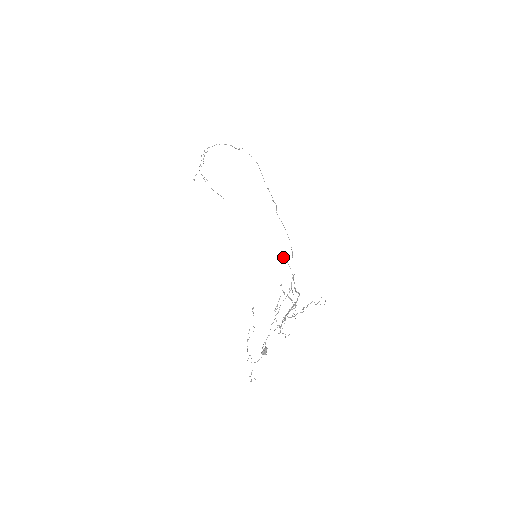
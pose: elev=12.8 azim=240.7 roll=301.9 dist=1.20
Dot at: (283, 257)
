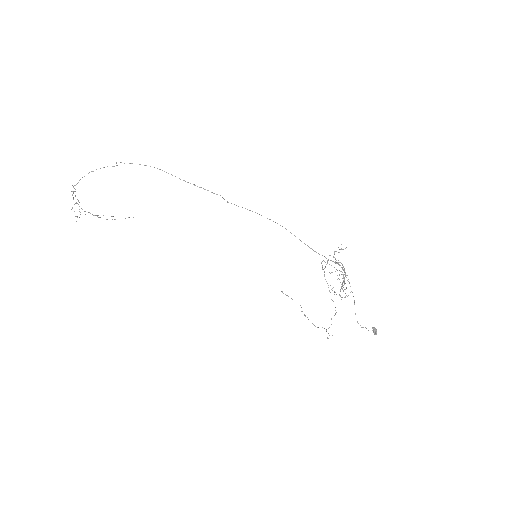
Dot at: occluded
